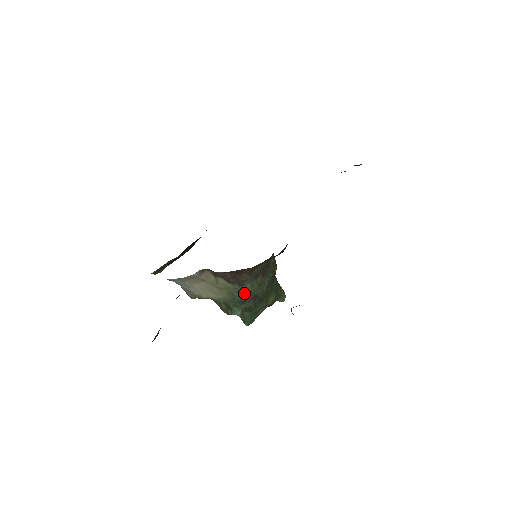
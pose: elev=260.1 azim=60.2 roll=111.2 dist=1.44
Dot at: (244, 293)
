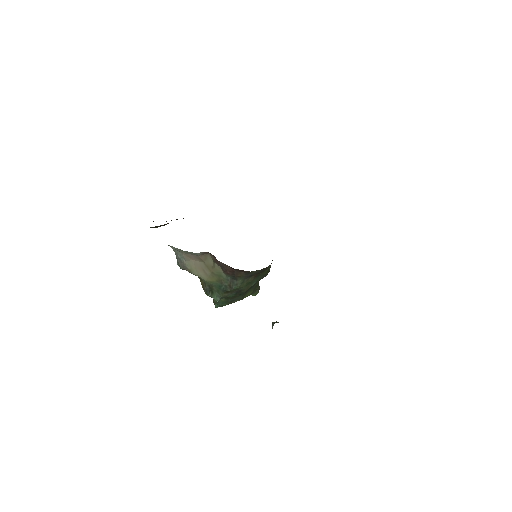
Dot at: (233, 286)
